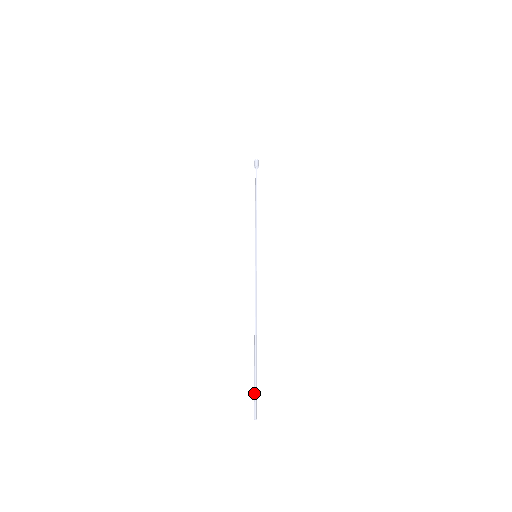
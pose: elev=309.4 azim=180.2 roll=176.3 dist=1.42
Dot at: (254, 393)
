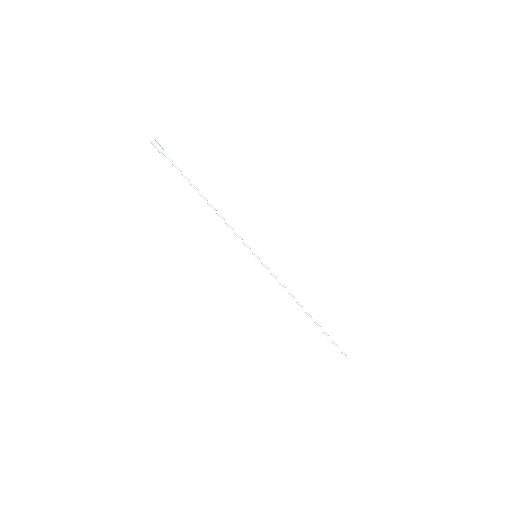
Dot at: occluded
